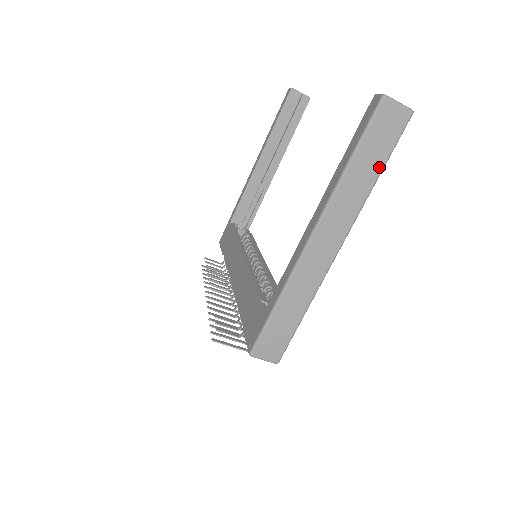
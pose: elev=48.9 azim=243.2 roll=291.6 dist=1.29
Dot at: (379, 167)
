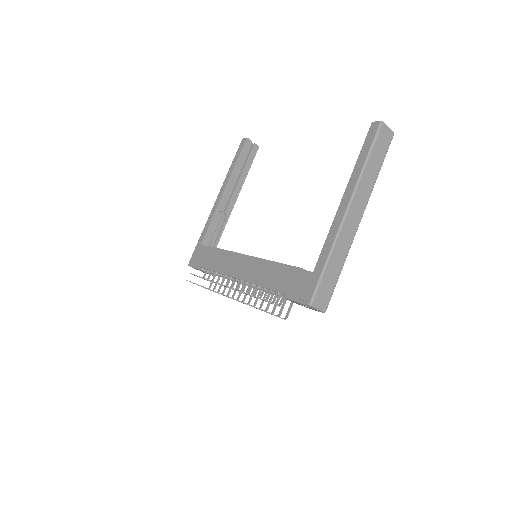
Dot at: (380, 166)
